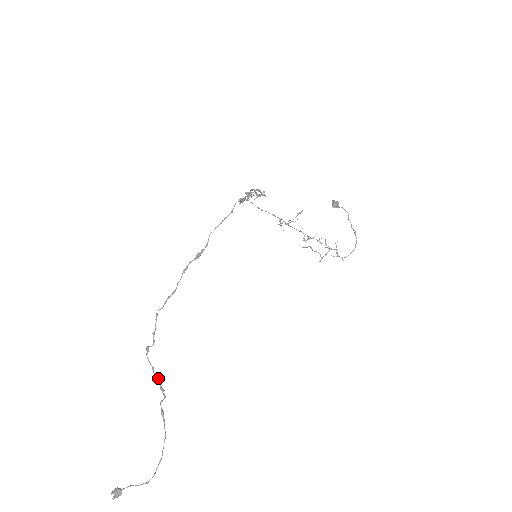
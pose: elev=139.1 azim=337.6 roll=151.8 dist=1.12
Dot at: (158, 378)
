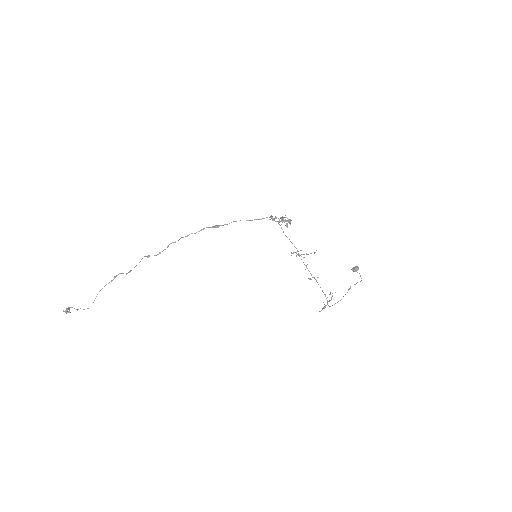
Dot at: occluded
